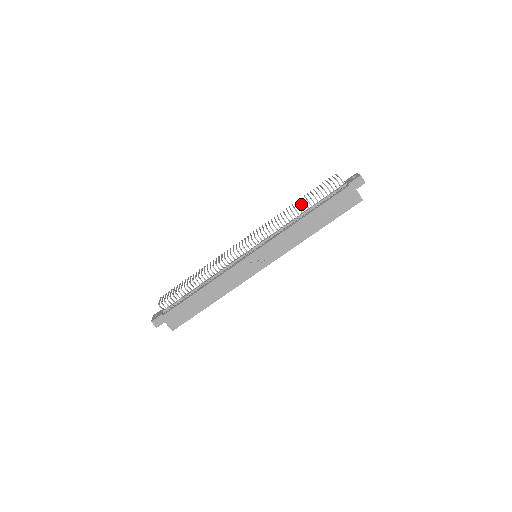
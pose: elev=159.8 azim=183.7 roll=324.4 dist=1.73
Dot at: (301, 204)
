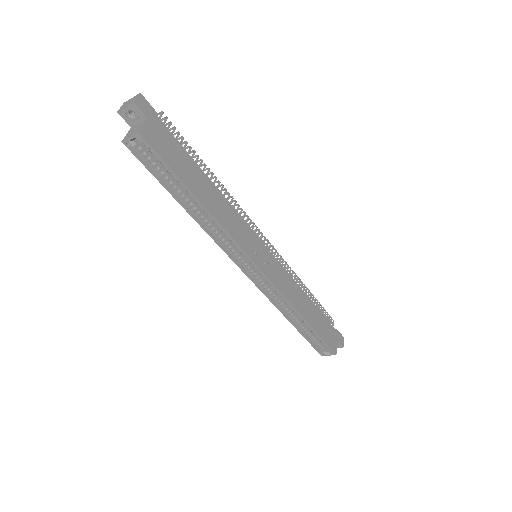
Dot at: occluded
